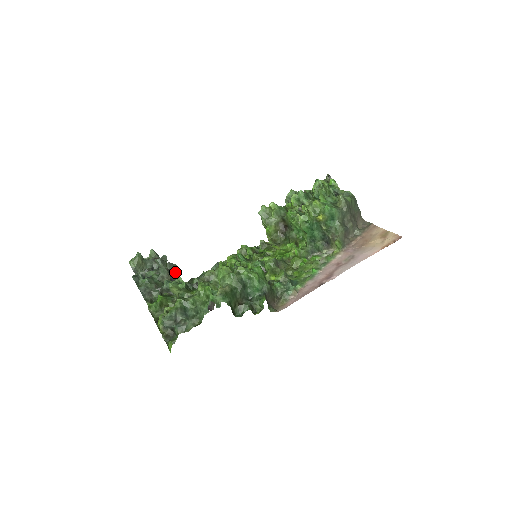
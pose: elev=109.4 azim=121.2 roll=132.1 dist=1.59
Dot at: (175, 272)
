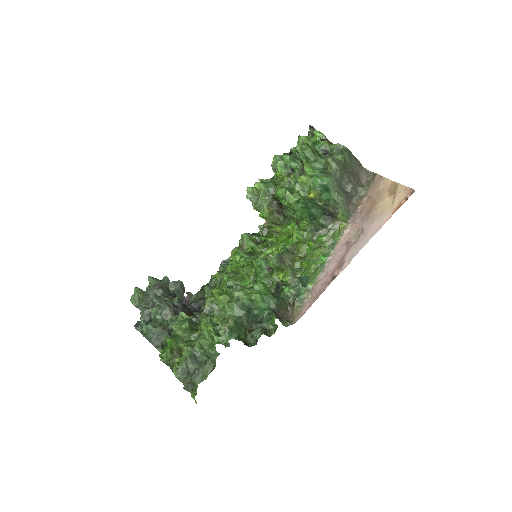
Dot at: (178, 299)
